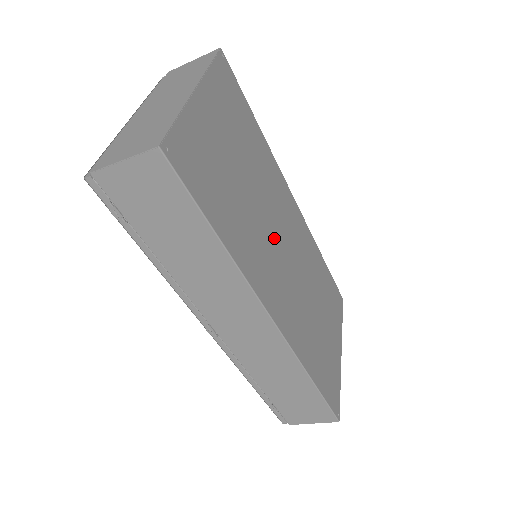
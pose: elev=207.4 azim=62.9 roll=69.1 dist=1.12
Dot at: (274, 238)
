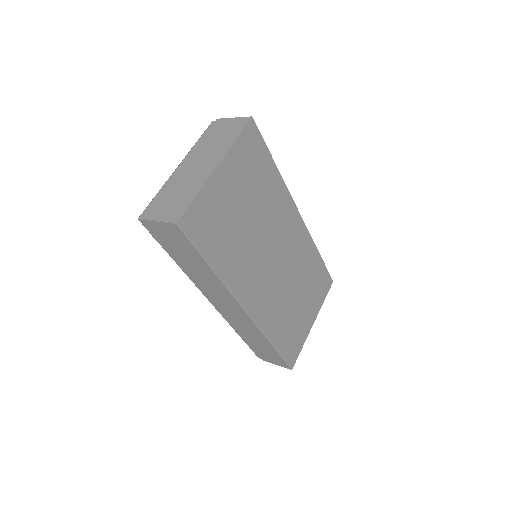
Dot at: (265, 253)
